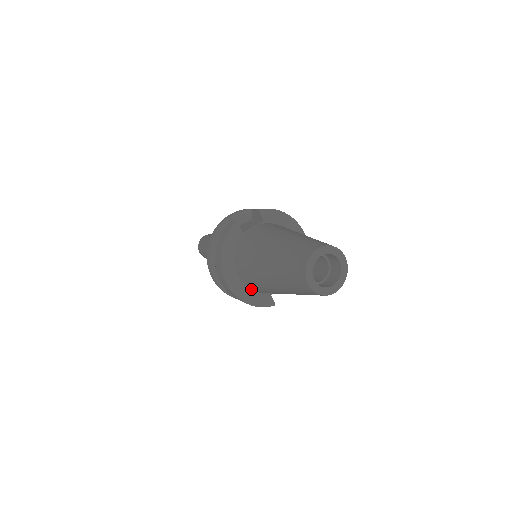
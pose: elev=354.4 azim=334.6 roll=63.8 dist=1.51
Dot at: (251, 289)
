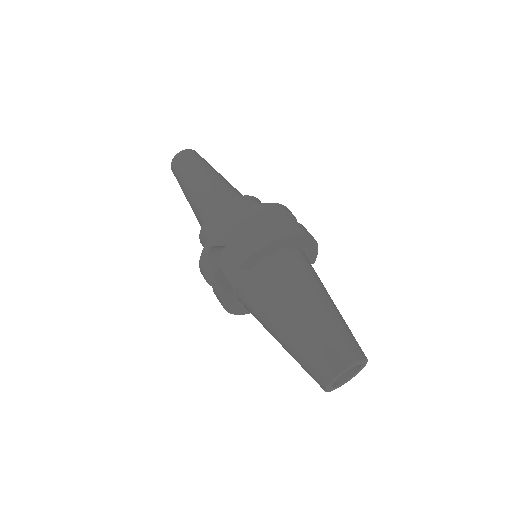
Dot at: occluded
